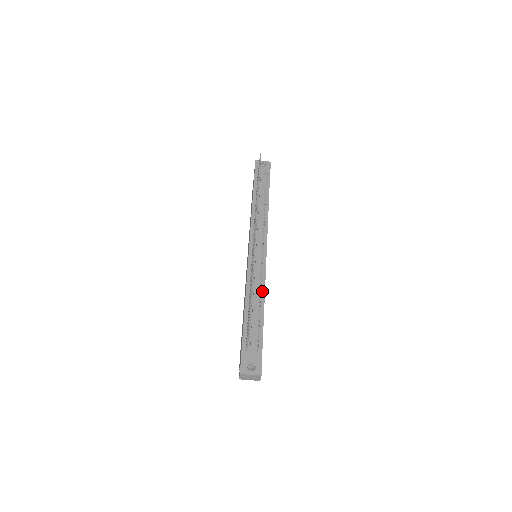
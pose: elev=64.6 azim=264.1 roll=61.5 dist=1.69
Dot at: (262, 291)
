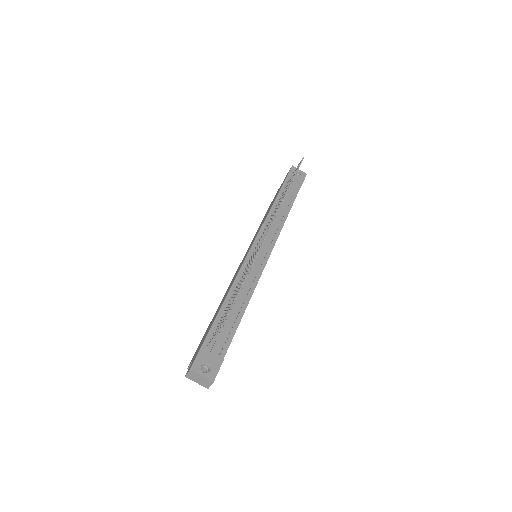
Dot at: (250, 293)
